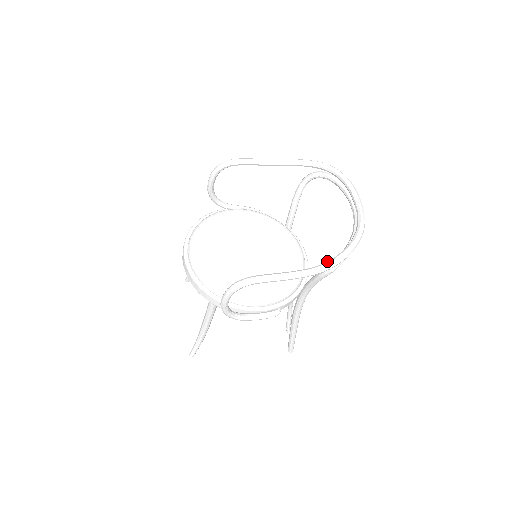
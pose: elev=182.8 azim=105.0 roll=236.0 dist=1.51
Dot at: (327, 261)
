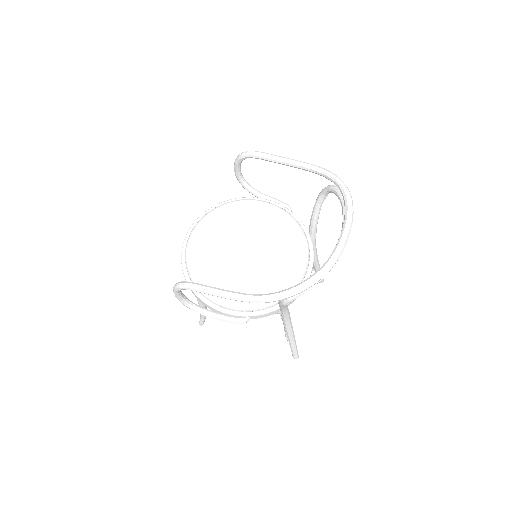
Dot at: (269, 293)
